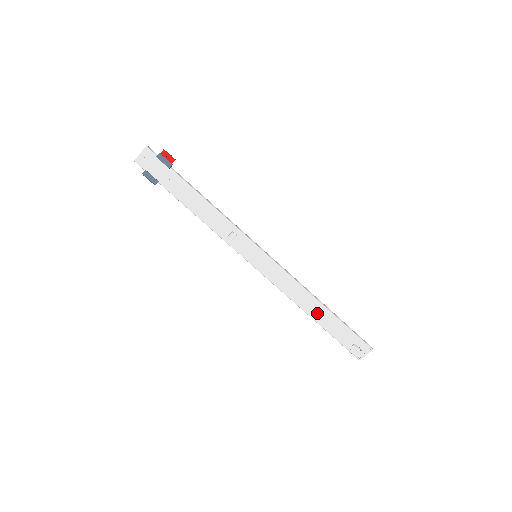
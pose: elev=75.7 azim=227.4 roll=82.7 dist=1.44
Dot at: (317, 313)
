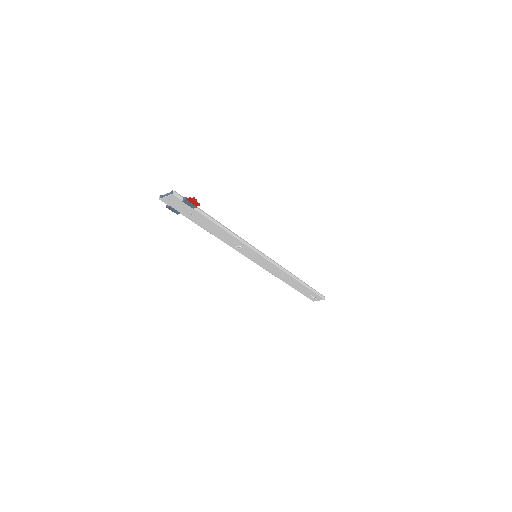
Dot at: (293, 283)
